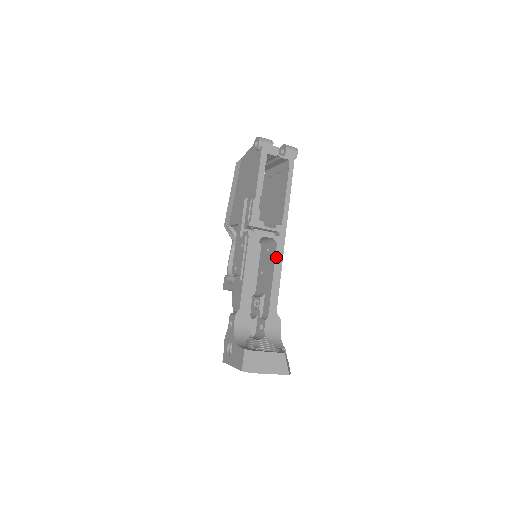
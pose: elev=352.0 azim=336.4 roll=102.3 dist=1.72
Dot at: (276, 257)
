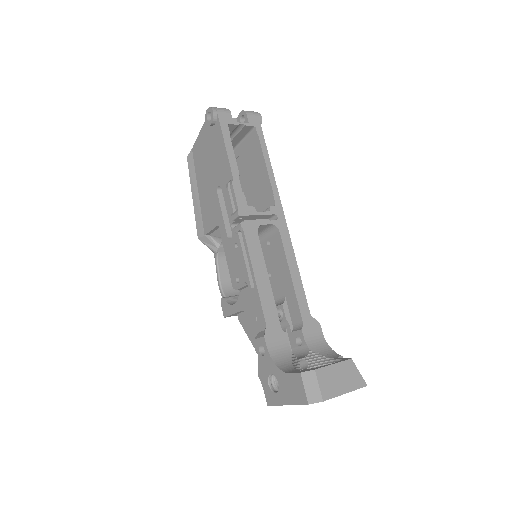
Dot at: (284, 246)
